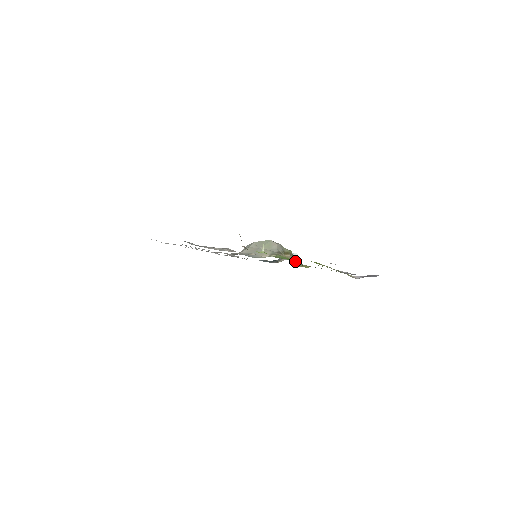
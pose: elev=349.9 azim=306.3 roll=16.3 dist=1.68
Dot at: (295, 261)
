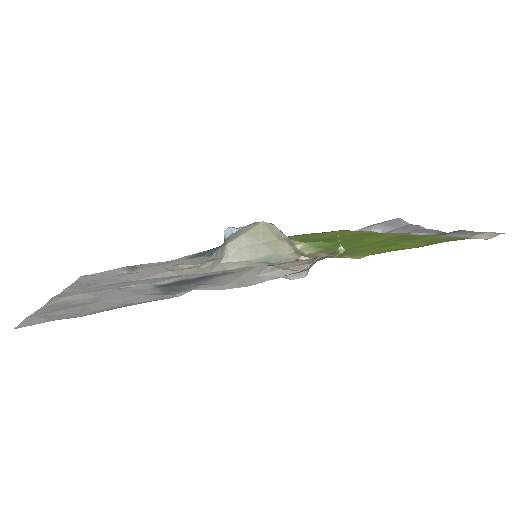
Dot at: occluded
